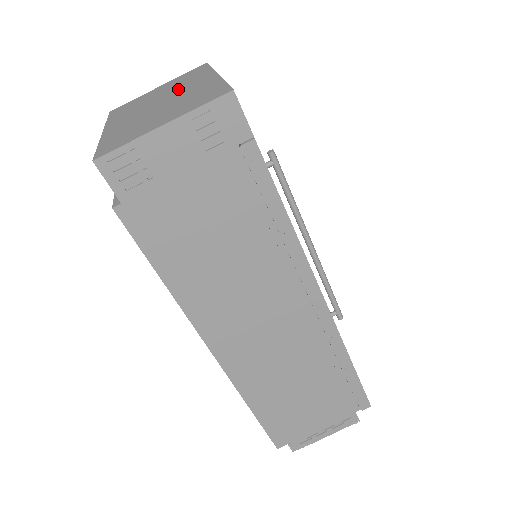
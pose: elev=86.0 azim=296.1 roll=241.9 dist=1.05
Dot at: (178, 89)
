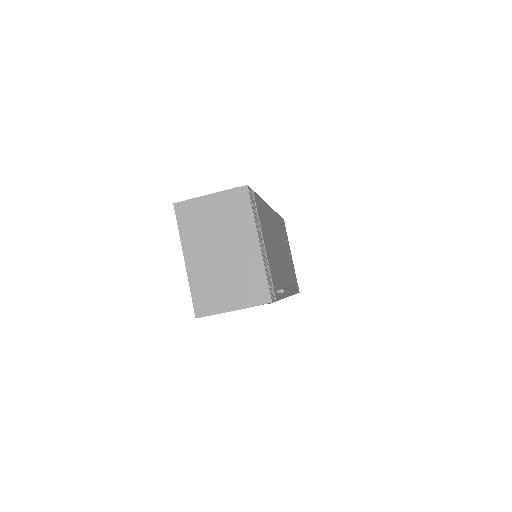
Dot at: (232, 237)
